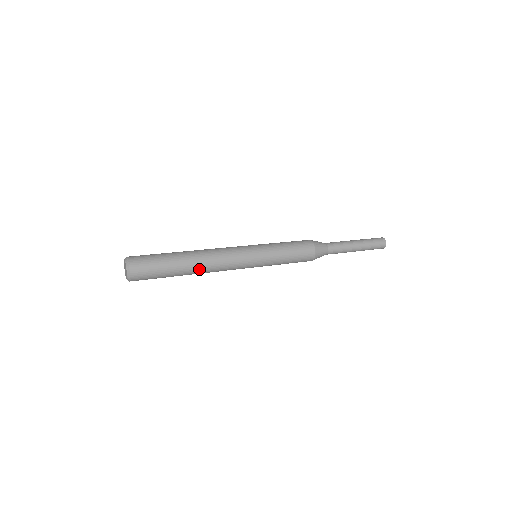
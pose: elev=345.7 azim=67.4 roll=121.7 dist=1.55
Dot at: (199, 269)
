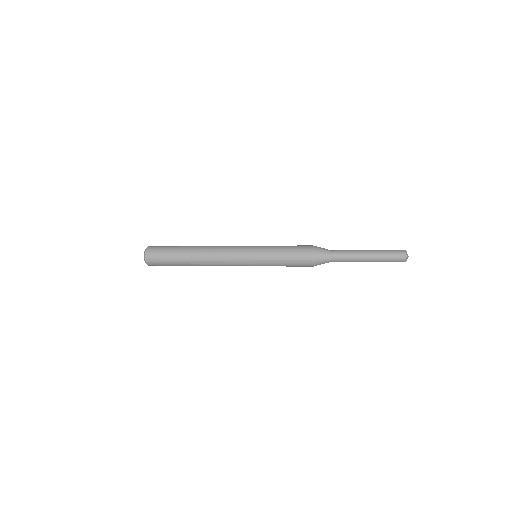
Dot at: (199, 253)
